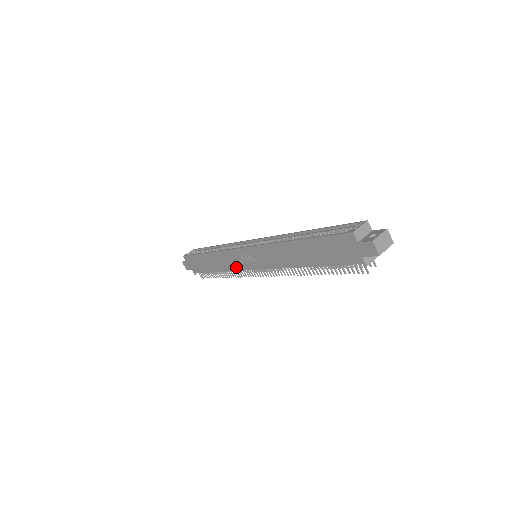
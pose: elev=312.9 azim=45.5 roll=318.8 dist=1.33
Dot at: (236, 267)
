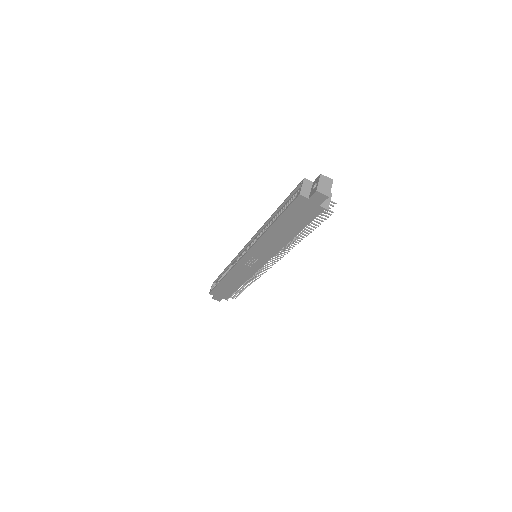
Dot at: (249, 274)
